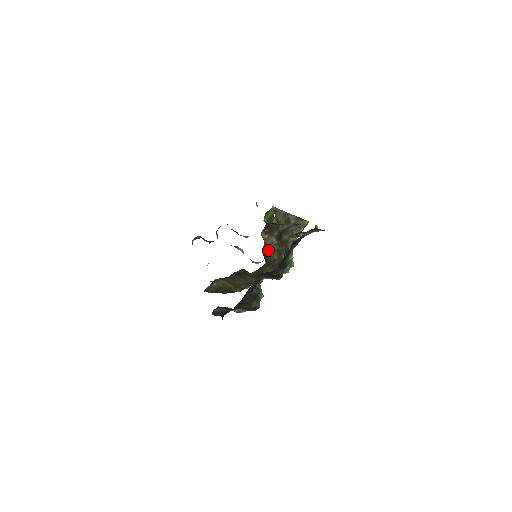
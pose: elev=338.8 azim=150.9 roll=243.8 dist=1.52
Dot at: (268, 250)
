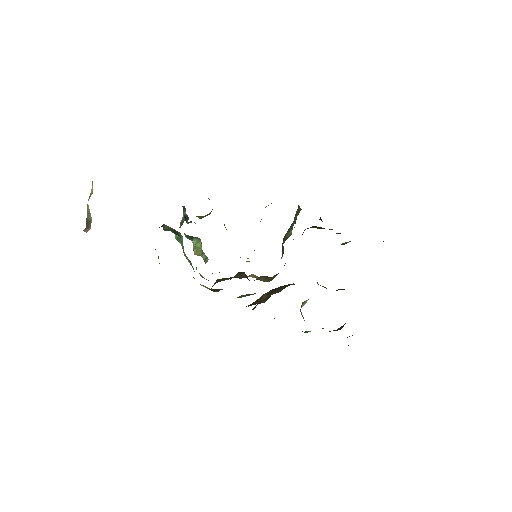
Dot at: occluded
